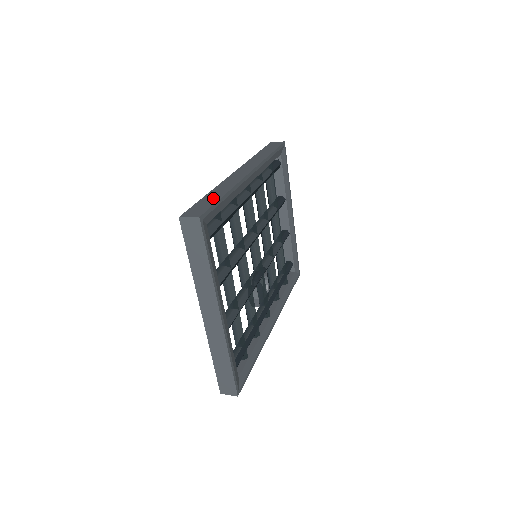
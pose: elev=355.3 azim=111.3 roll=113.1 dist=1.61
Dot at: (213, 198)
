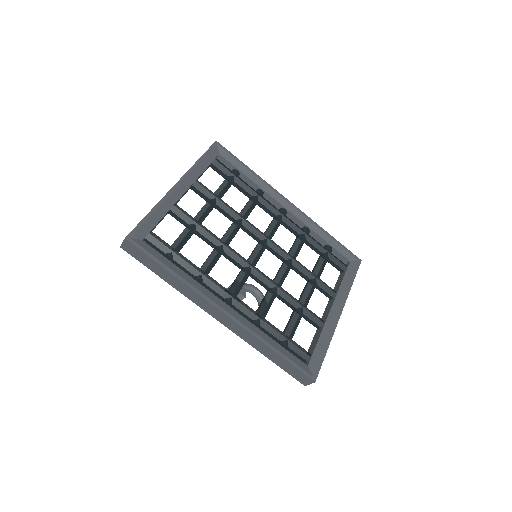
Dot at: occluded
